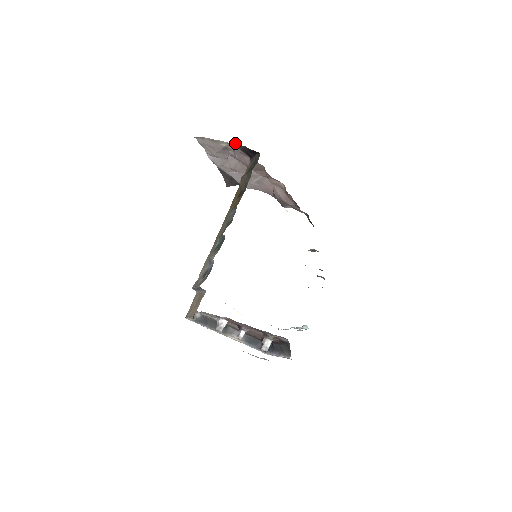
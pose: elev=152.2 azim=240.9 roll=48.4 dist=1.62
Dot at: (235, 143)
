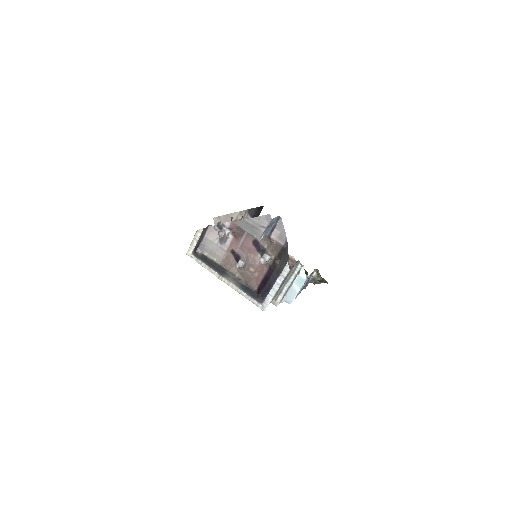
Dot at: (245, 210)
